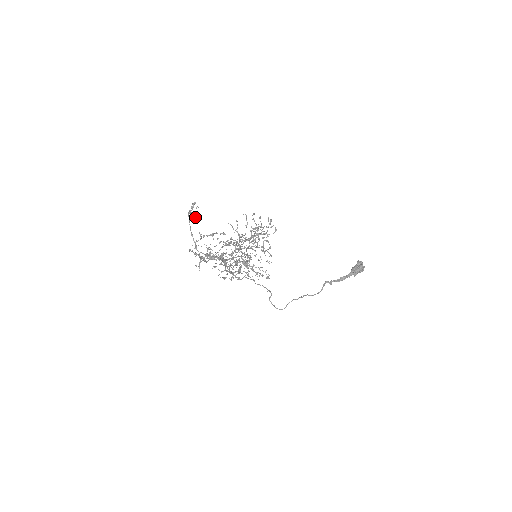
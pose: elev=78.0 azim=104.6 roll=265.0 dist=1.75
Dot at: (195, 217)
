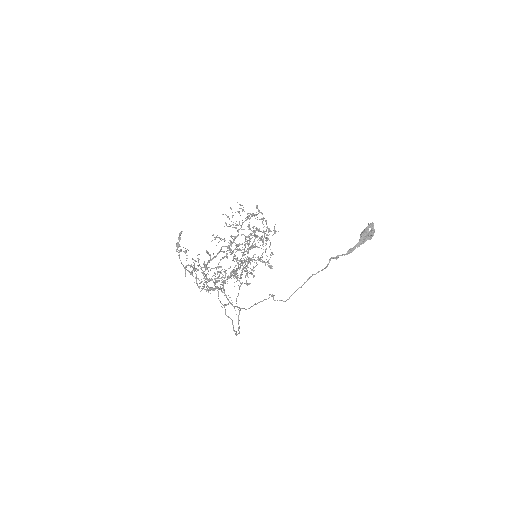
Dot at: occluded
